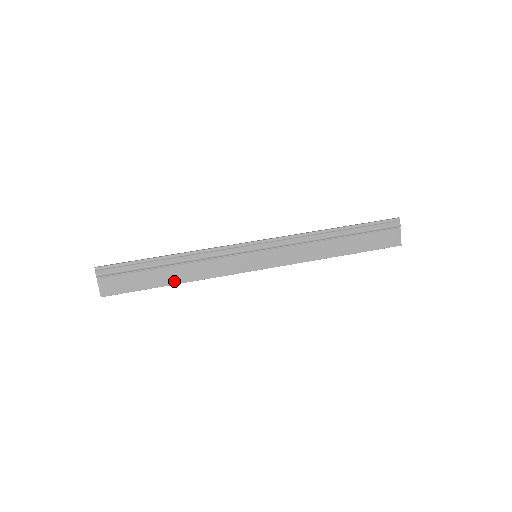
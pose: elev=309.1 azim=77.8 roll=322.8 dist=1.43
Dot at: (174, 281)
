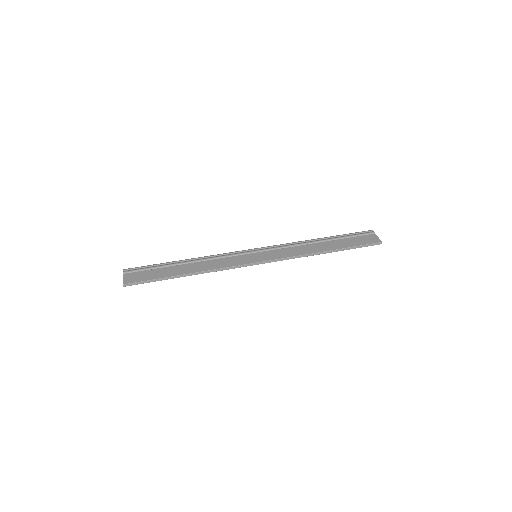
Dot at: (186, 272)
